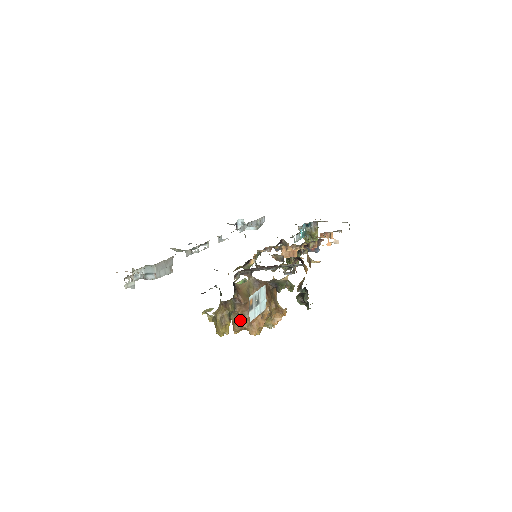
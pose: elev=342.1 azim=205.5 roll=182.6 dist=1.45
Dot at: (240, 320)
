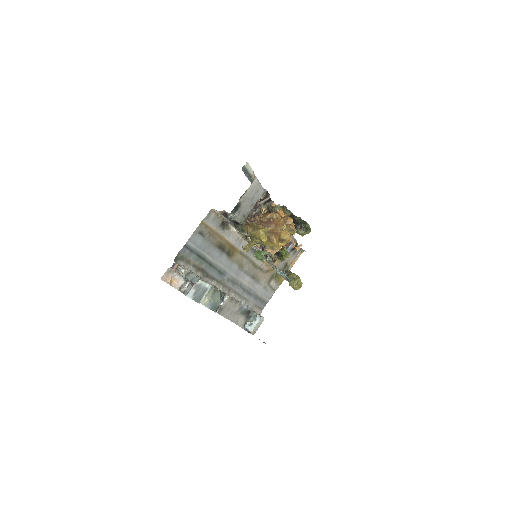
Dot at: (268, 232)
